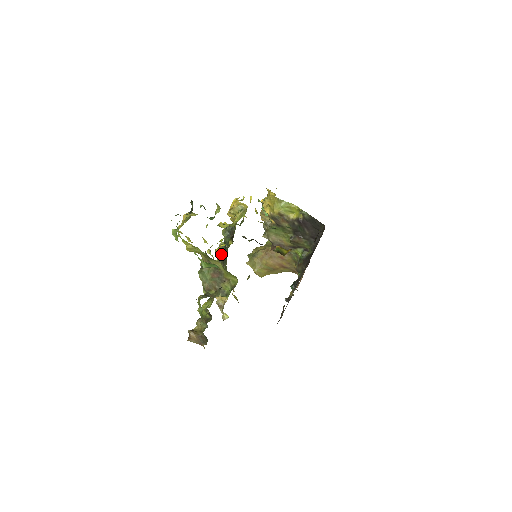
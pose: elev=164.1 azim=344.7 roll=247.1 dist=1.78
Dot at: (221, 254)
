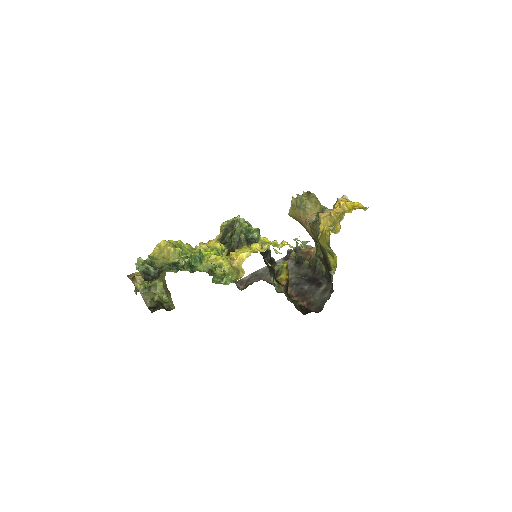
Dot at: (231, 227)
